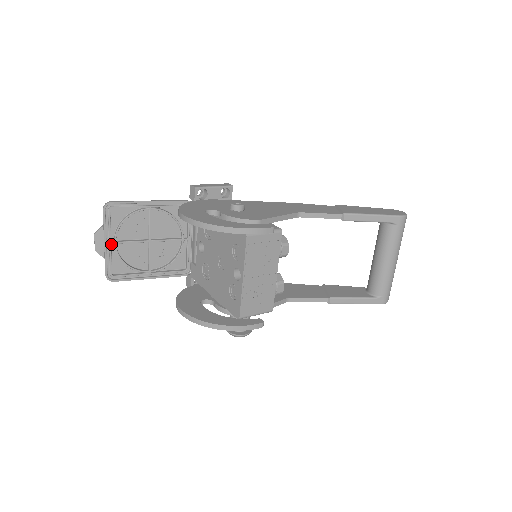
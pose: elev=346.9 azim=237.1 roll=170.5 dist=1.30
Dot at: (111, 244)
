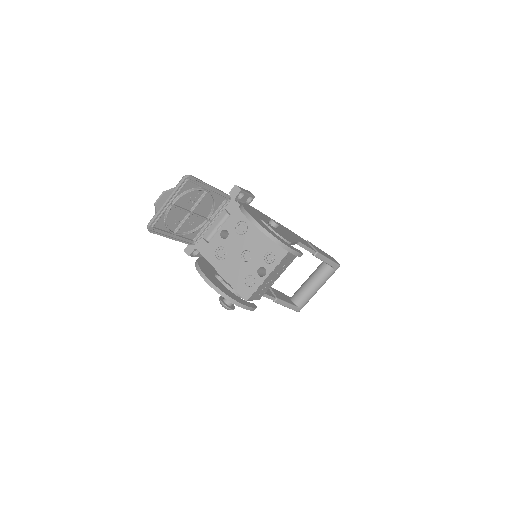
Dot at: (168, 204)
